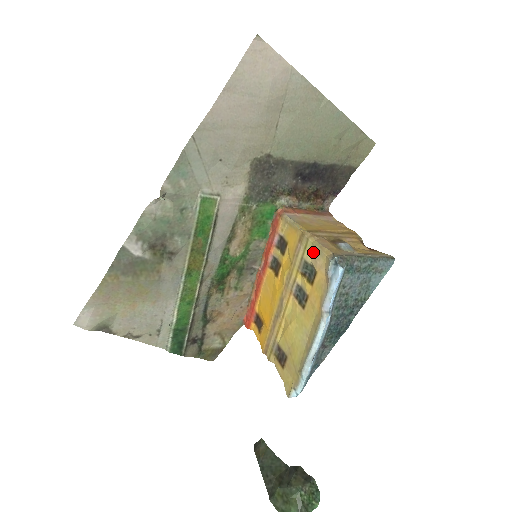
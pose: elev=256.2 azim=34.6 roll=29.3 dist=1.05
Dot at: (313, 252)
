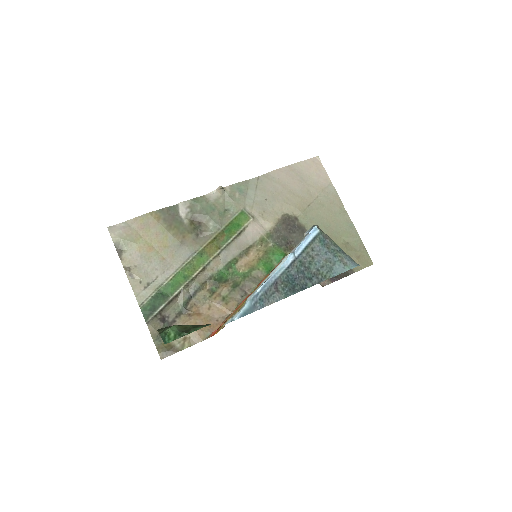
Dot at: occluded
